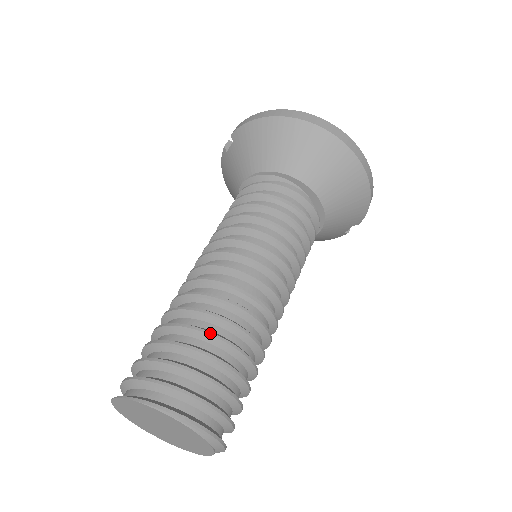
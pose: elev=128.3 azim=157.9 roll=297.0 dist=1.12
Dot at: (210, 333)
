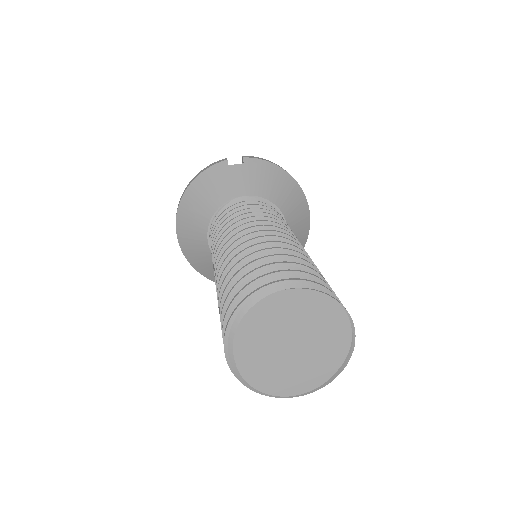
Dot at: occluded
